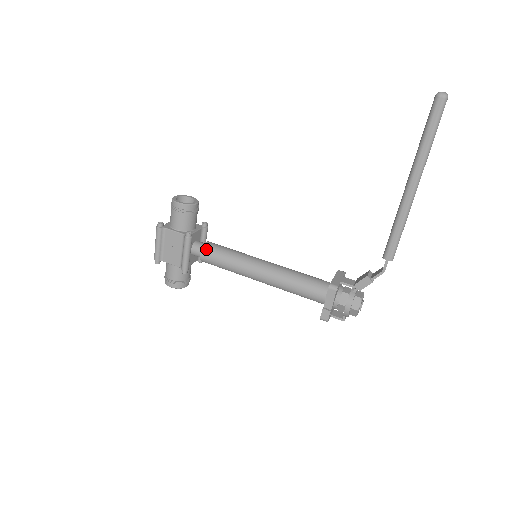
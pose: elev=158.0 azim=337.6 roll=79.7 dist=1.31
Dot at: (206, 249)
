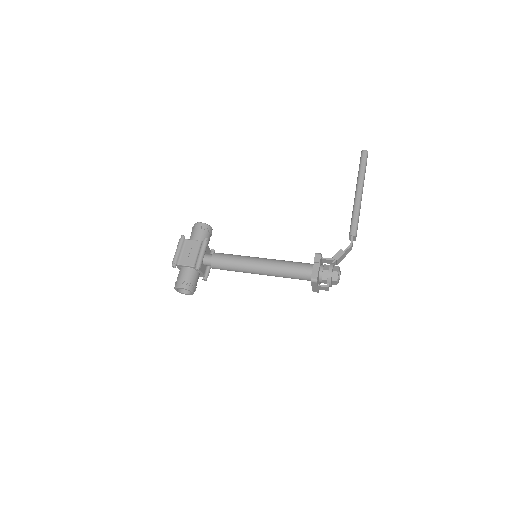
Dot at: (217, 253)
